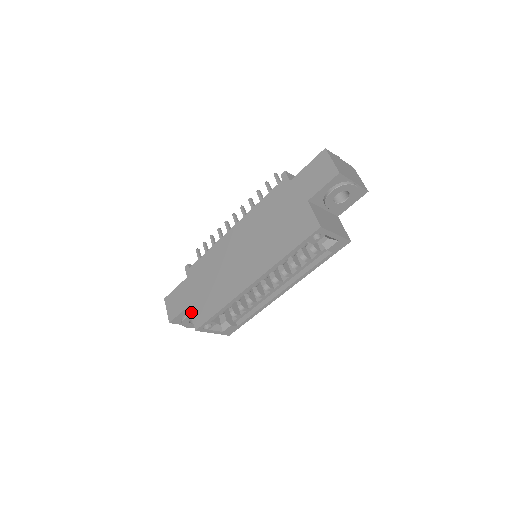
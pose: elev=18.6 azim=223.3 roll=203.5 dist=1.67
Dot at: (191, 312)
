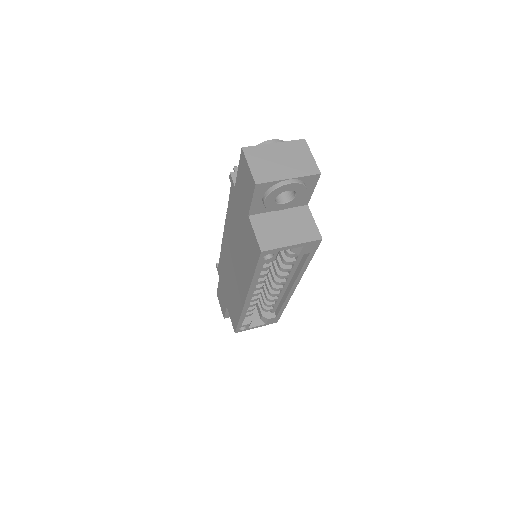
Dot at: (229, 314)
